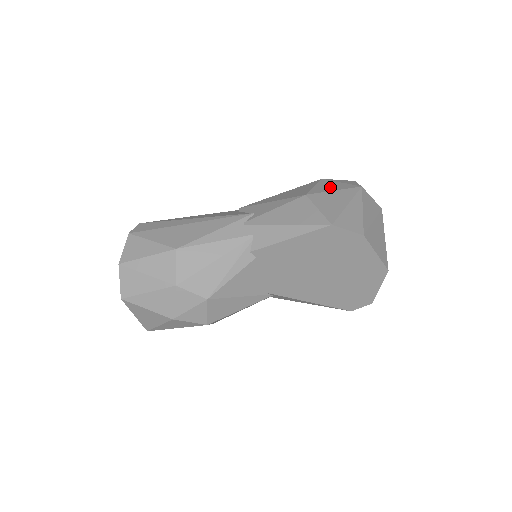
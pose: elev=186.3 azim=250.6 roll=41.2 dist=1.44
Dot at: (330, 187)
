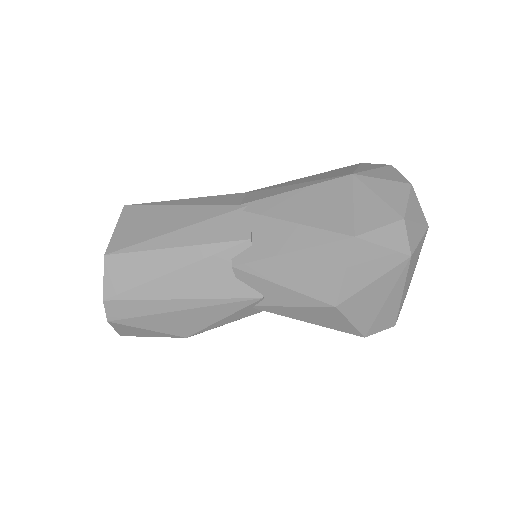
Dot at: (367, 272)
